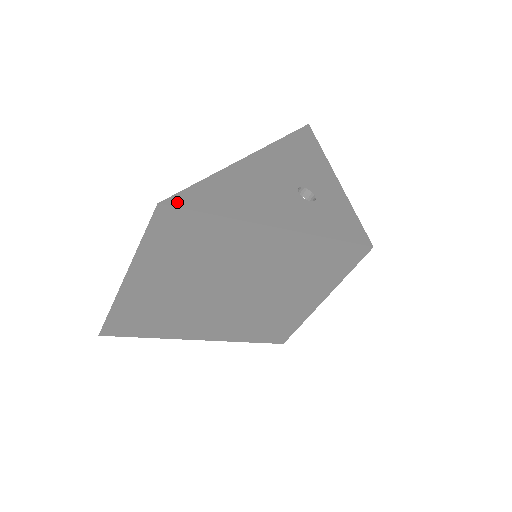
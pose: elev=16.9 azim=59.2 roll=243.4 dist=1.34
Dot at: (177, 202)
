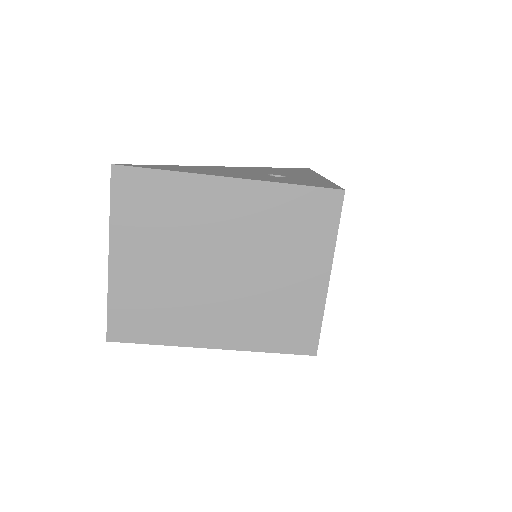
Dot at: (130, 165)
